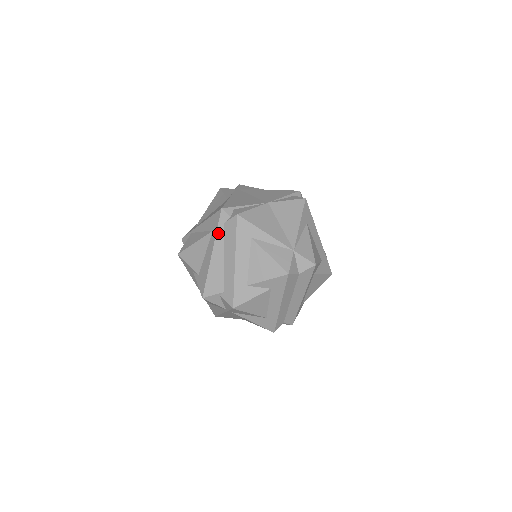
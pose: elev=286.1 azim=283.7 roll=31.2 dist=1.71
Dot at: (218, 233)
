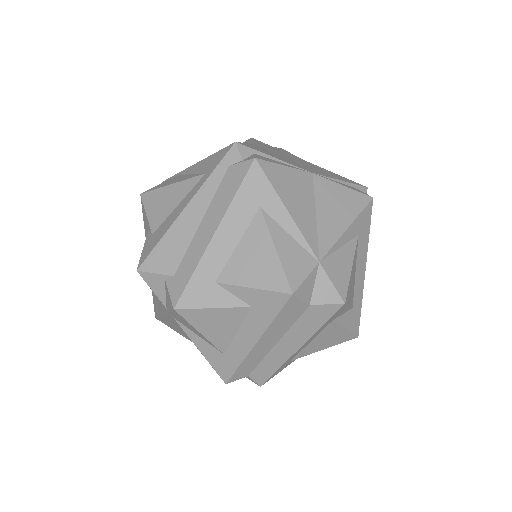
Dot at: (211, 178)
